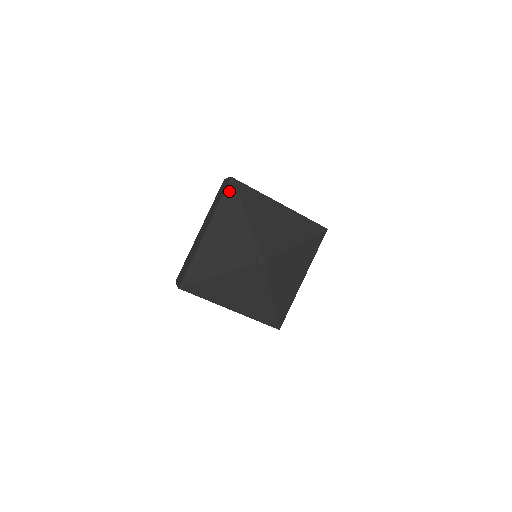
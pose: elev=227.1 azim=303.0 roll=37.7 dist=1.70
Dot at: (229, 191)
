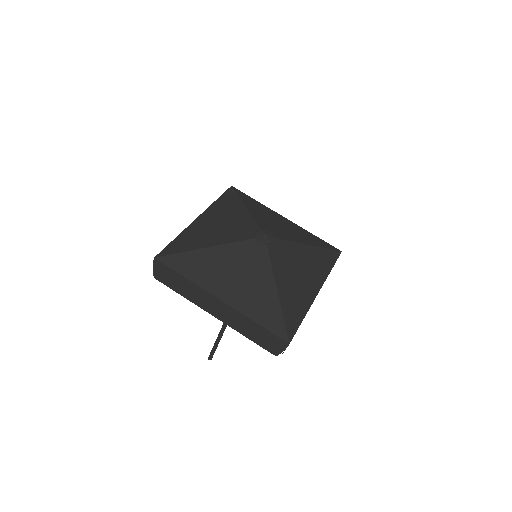
Dot at: (228, 193)
